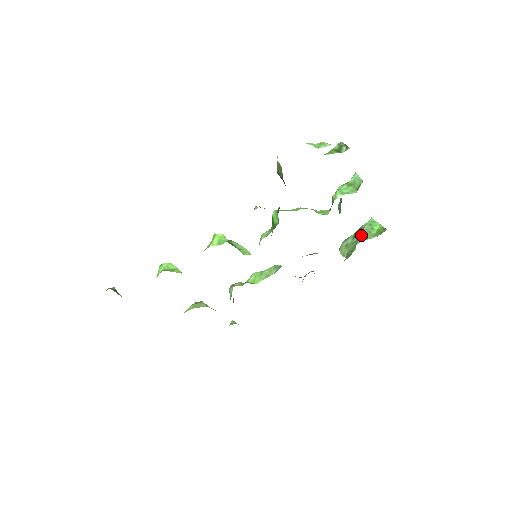
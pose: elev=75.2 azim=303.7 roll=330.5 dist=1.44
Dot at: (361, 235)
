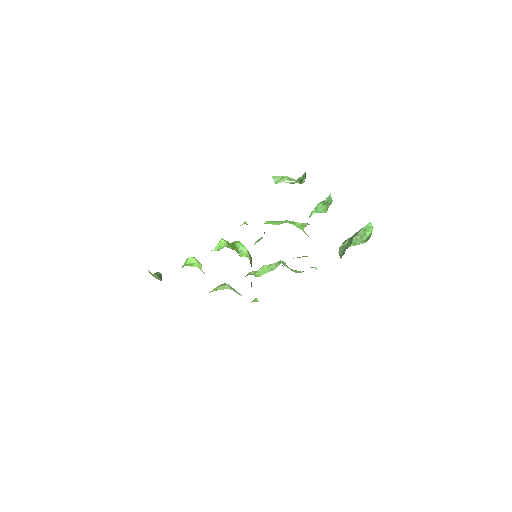
Dot at: (353, 240)
